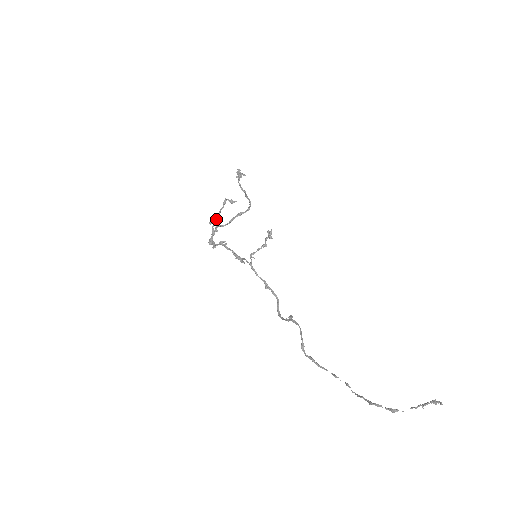
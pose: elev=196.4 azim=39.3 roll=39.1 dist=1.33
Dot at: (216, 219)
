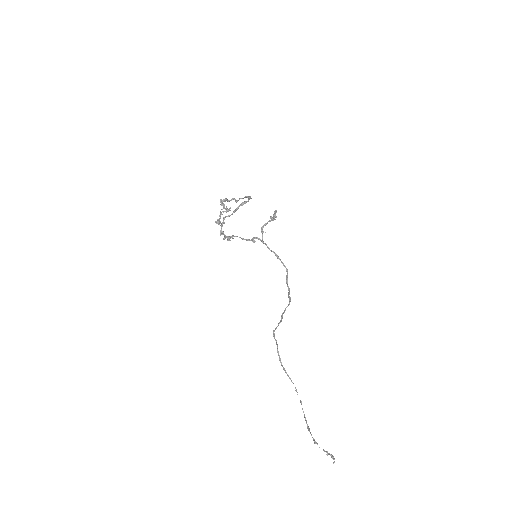
Dot at: (218, 223)
